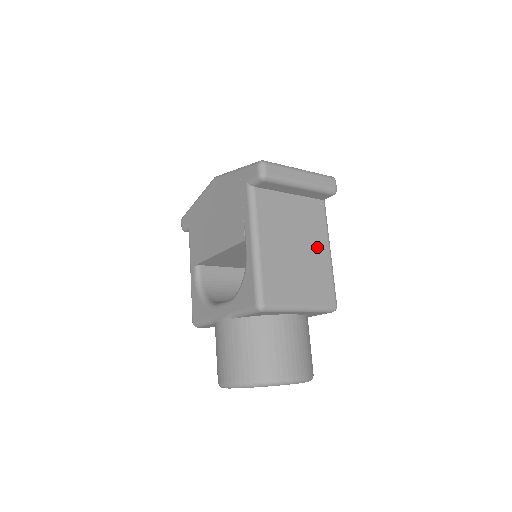
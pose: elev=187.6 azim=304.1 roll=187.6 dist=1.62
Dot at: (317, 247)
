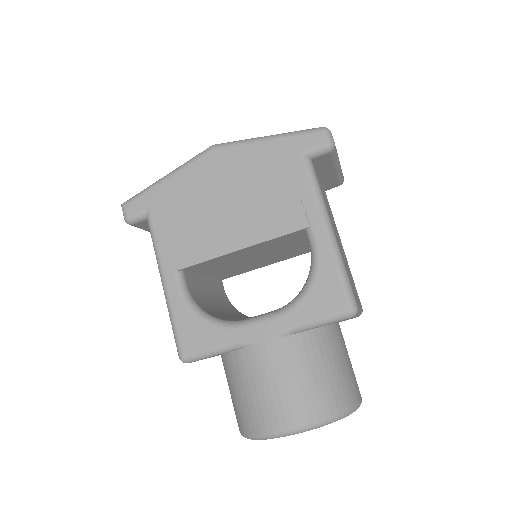
Dot at: occluded
